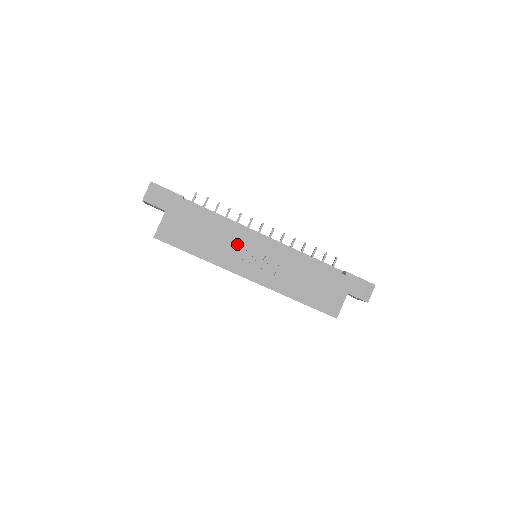
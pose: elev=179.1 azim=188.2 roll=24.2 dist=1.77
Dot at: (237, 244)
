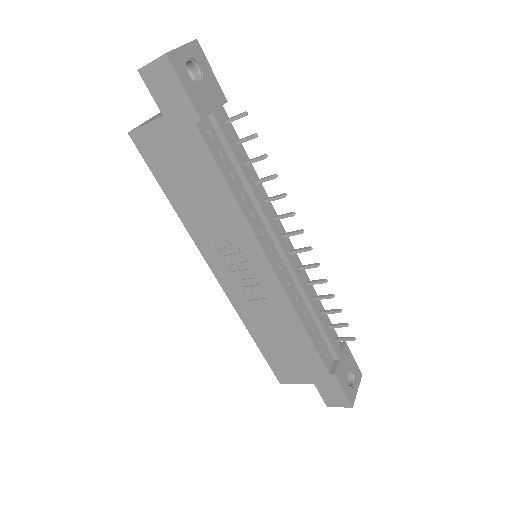
Dot at: (231, 237)
